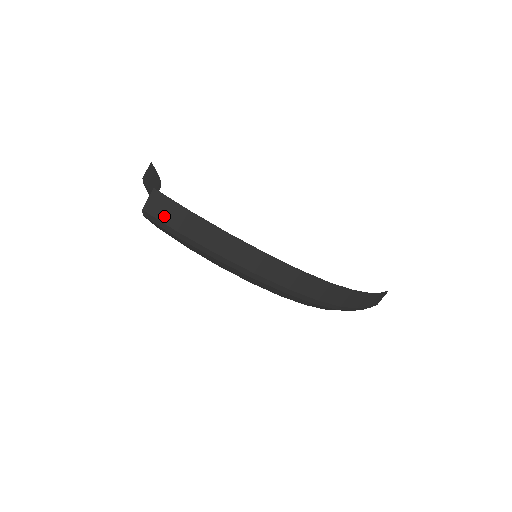
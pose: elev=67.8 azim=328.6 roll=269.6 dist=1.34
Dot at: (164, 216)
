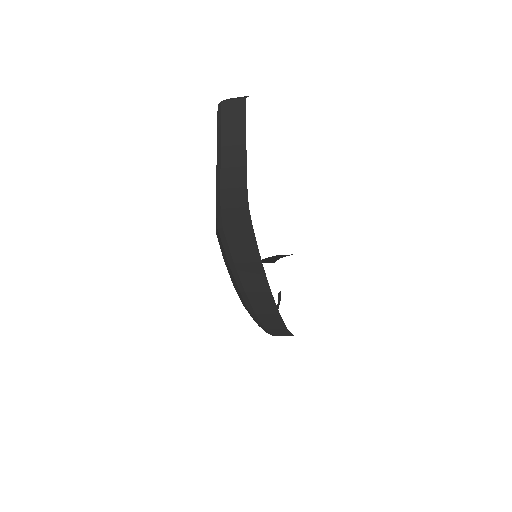
Dot at: (236, 247)
